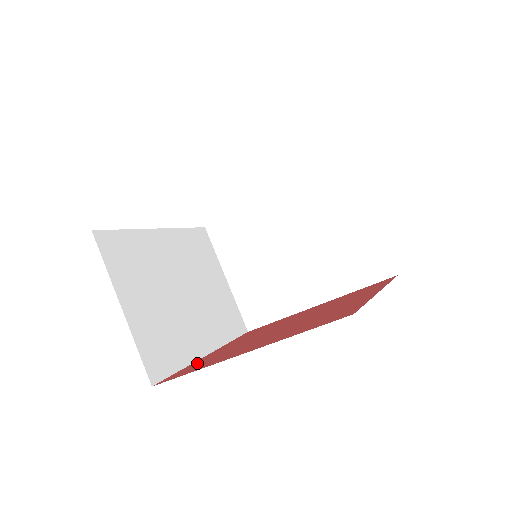
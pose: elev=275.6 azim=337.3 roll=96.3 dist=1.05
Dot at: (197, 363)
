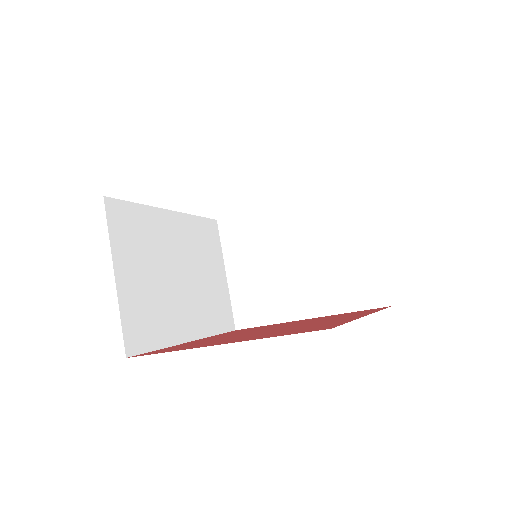
Dot at: (176, 346)
